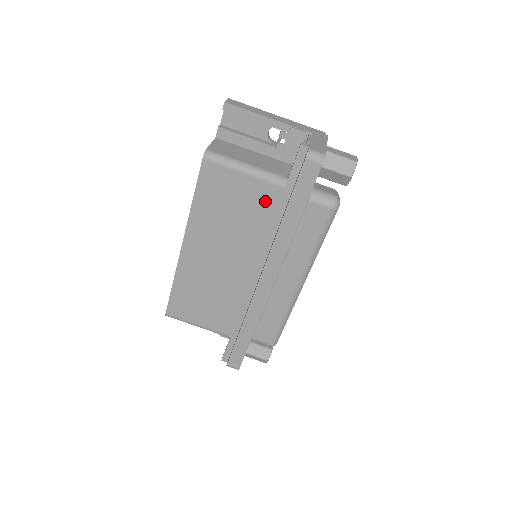
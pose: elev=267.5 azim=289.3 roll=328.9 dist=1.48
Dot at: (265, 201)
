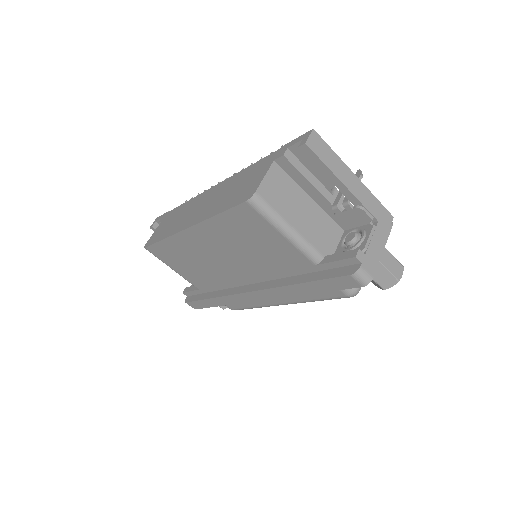
Dot at: (289, 259)
